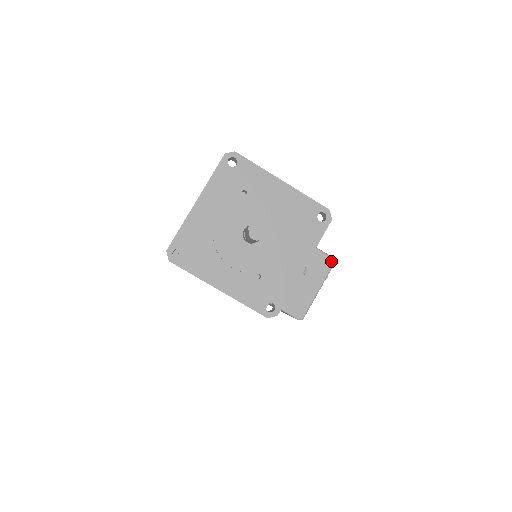
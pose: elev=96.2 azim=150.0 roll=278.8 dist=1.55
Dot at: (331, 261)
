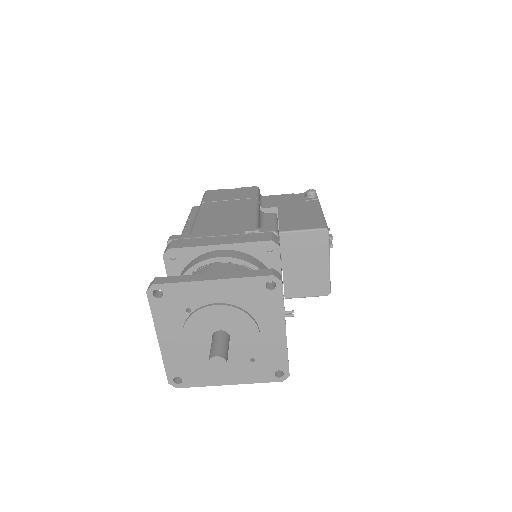
Dot at: (324, 233)
